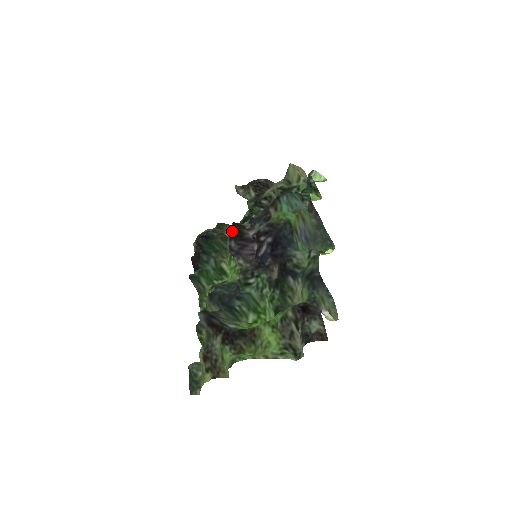
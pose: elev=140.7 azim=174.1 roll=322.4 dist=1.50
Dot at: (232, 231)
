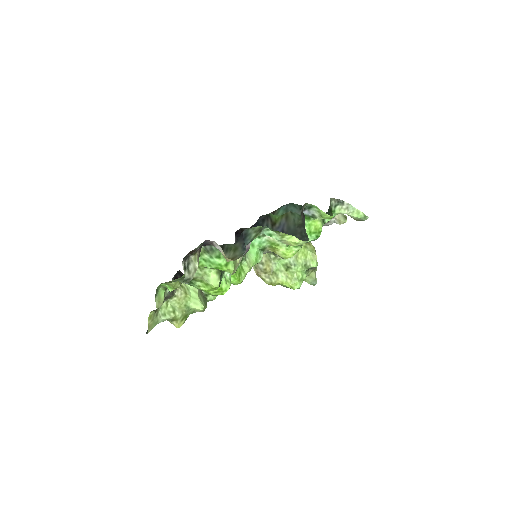
Dot at: (238, 230)
